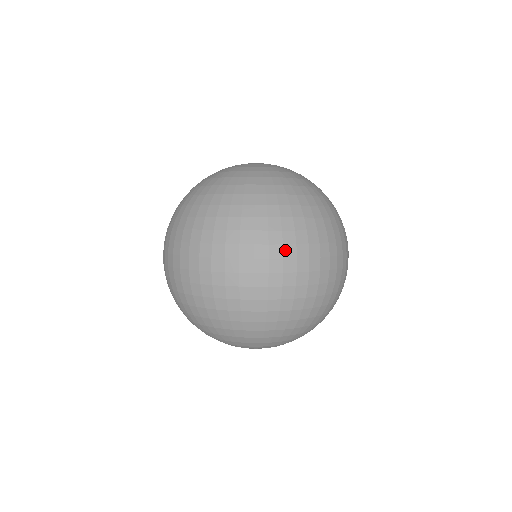
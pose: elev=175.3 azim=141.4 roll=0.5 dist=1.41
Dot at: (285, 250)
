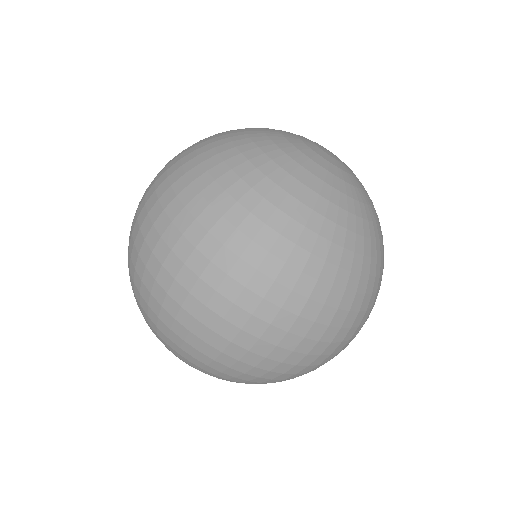
Dot at: (339, 334)
